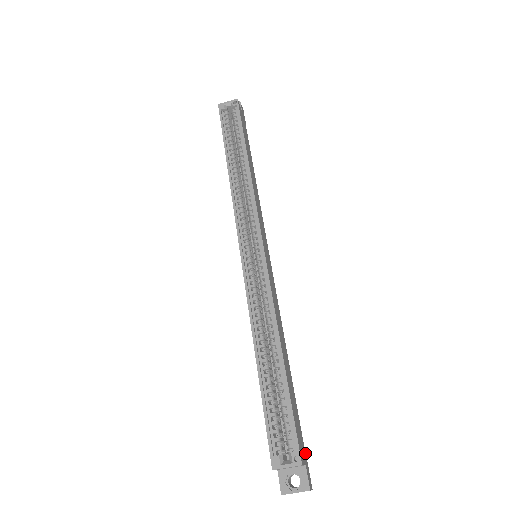
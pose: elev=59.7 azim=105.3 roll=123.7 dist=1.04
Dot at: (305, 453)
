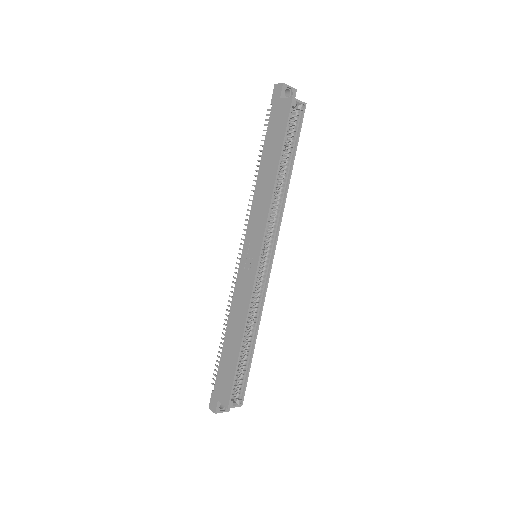
Dot at: occluded
